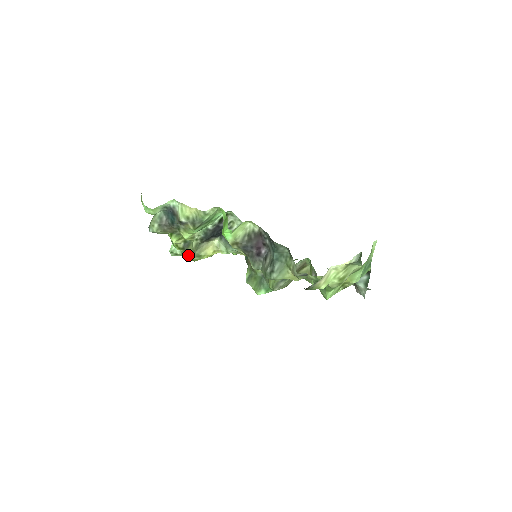
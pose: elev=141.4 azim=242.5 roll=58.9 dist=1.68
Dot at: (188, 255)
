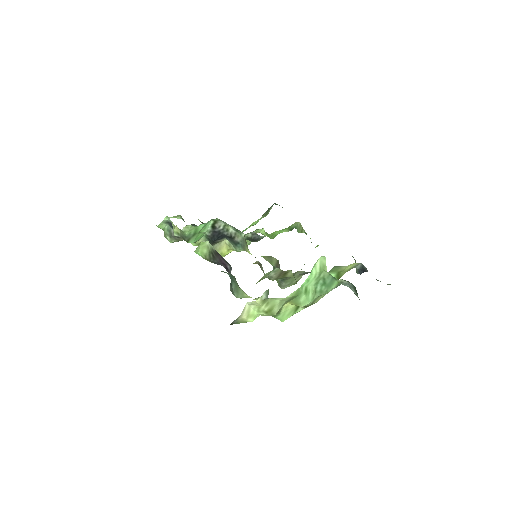
Dot at: occluded
